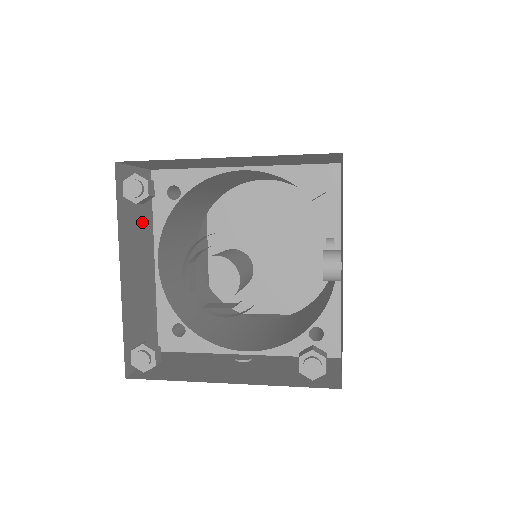
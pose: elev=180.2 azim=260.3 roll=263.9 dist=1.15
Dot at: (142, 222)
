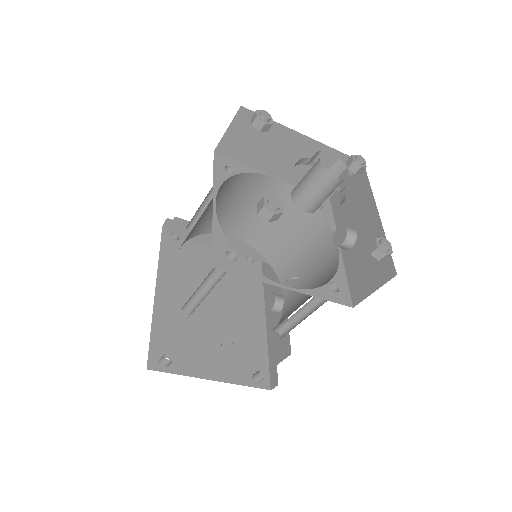
Dot at: occluded
